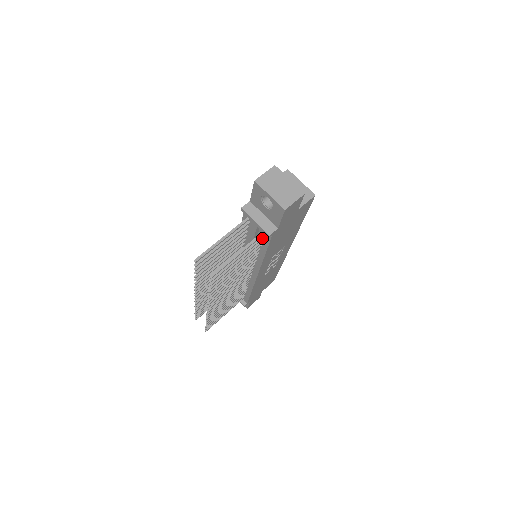
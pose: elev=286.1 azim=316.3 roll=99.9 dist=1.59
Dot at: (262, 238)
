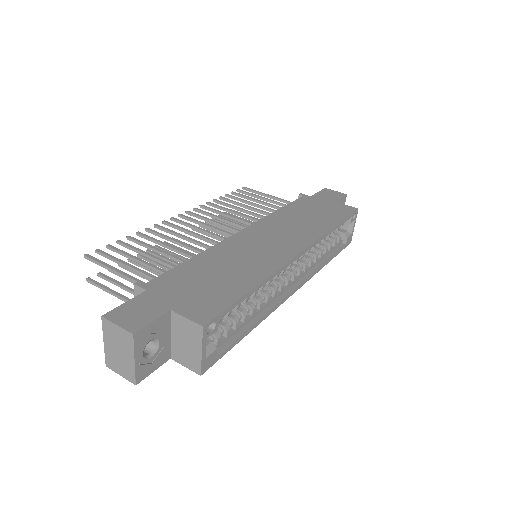
Dot at: occluded
